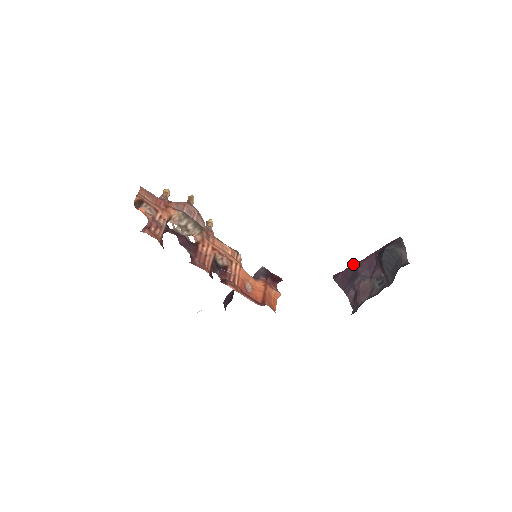
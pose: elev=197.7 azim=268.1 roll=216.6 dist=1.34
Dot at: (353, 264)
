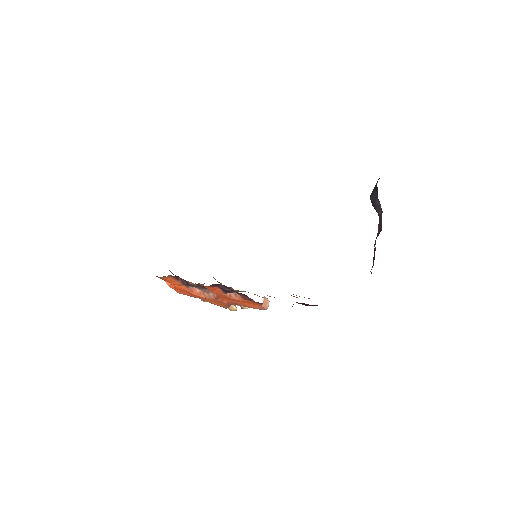
Dot at: occluded
